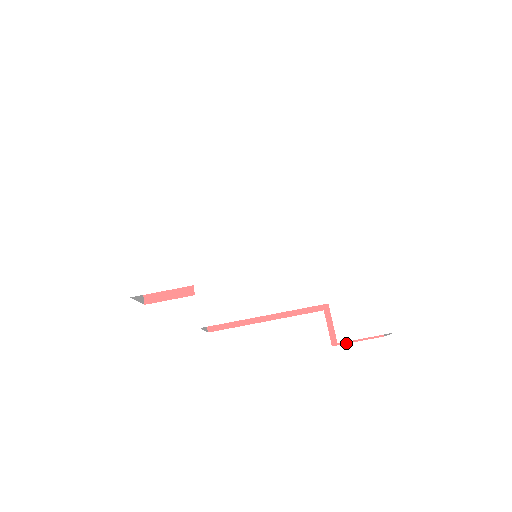
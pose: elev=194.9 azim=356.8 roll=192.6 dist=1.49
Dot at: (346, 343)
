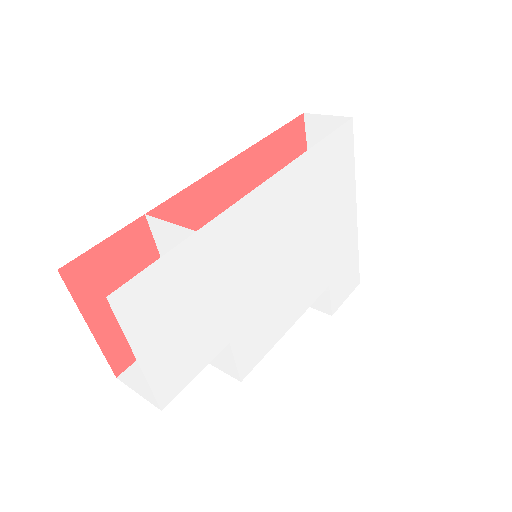
Dot at: occluded
